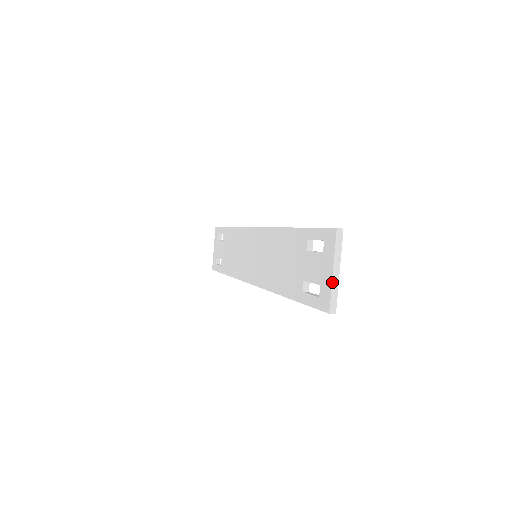
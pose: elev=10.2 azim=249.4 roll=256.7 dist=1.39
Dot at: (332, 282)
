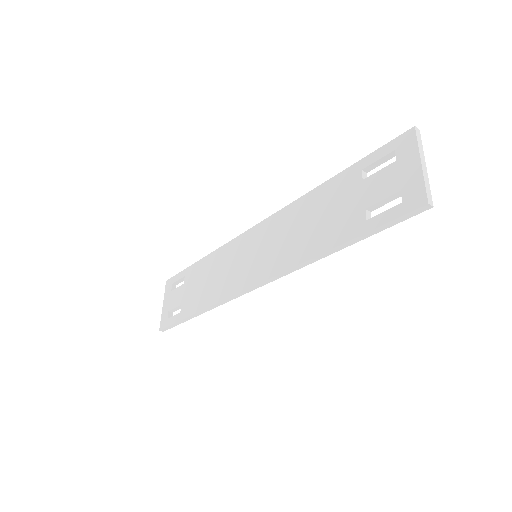
Dot at: (423, 173)
